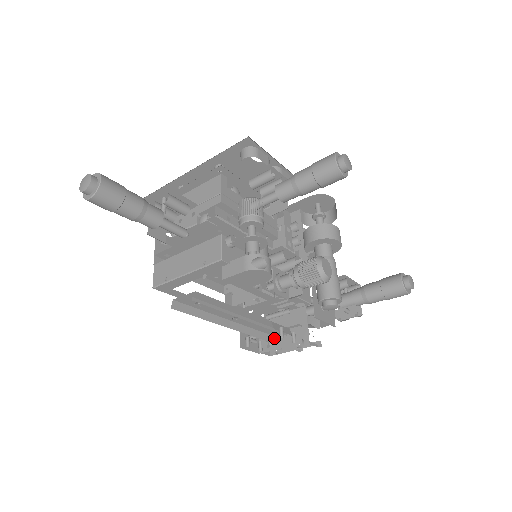
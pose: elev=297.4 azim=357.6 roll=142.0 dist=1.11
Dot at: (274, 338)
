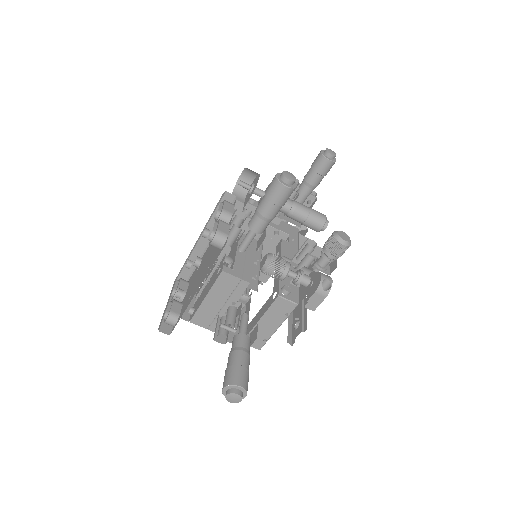
Dot at: occluded
